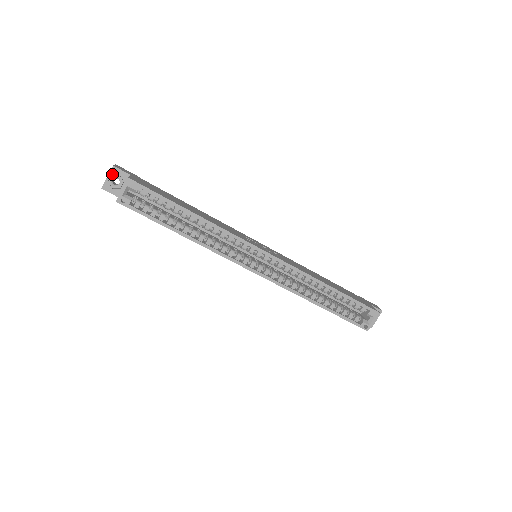
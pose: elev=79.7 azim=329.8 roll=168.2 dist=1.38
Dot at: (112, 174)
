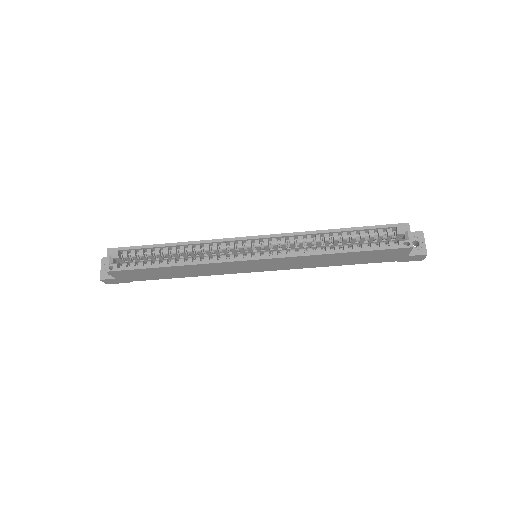
Dot at: (103, 264)
